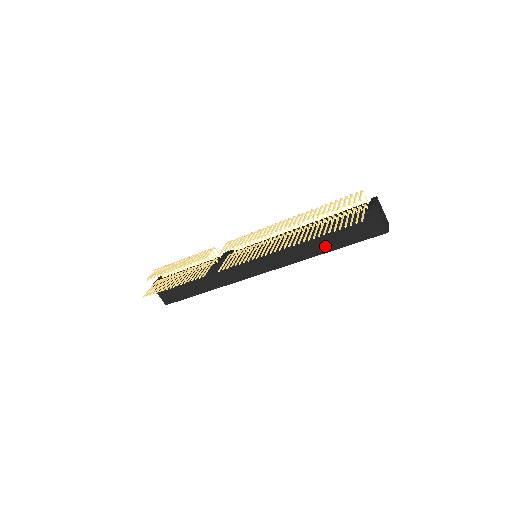
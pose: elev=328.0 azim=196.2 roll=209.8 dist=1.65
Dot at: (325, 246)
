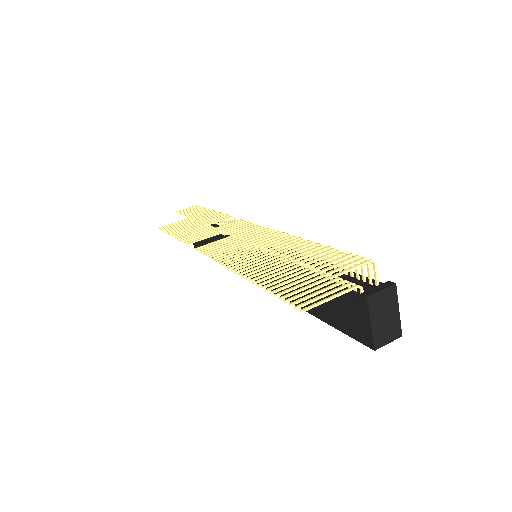
Dot at: occluded
